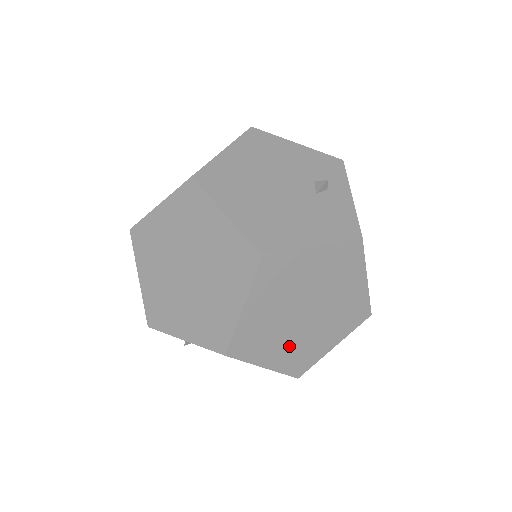
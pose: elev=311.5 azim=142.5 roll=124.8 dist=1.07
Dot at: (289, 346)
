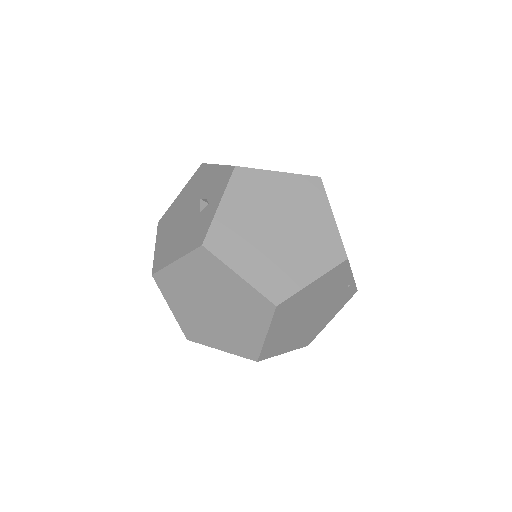
Dot at: (225, 334)
